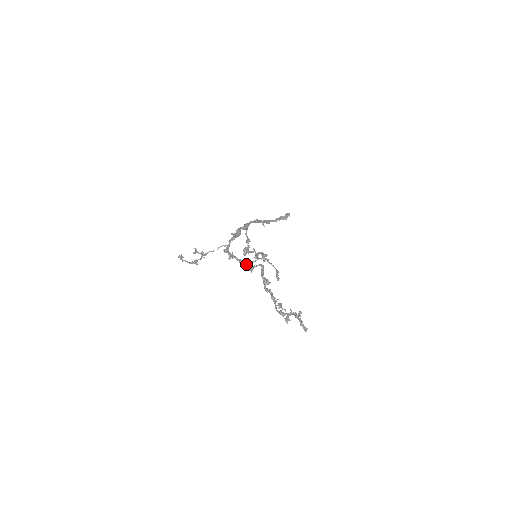
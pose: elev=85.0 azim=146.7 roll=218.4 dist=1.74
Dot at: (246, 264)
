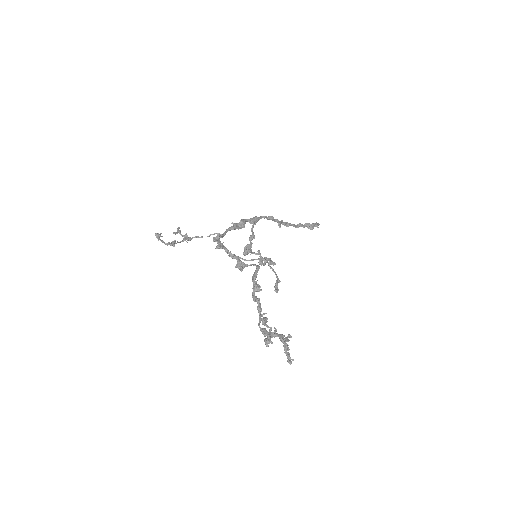
Dot at: (237, 260)
